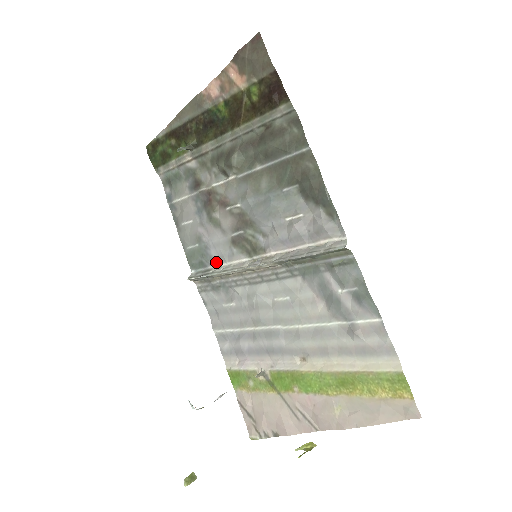
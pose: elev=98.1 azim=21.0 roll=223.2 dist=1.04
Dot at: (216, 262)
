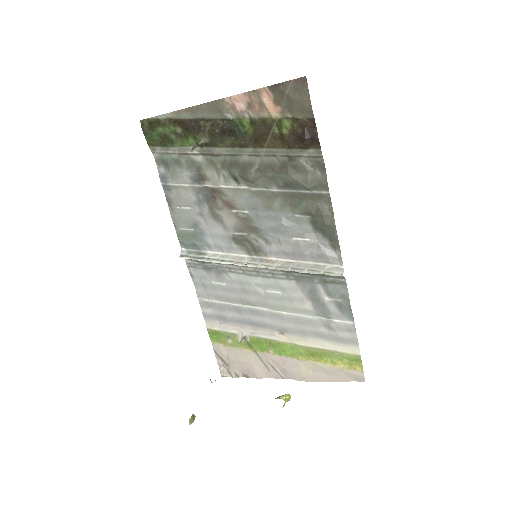
Dot at: (212, 249)
